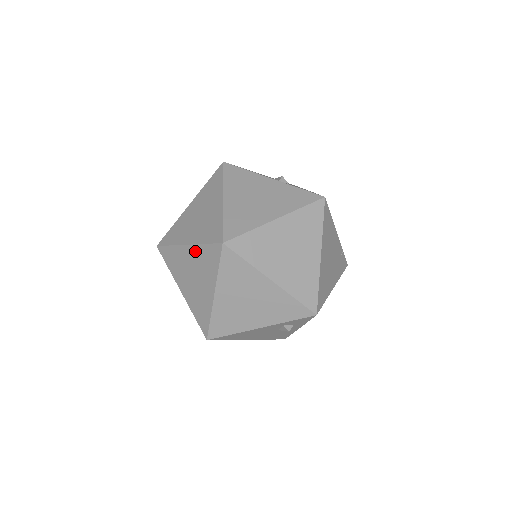
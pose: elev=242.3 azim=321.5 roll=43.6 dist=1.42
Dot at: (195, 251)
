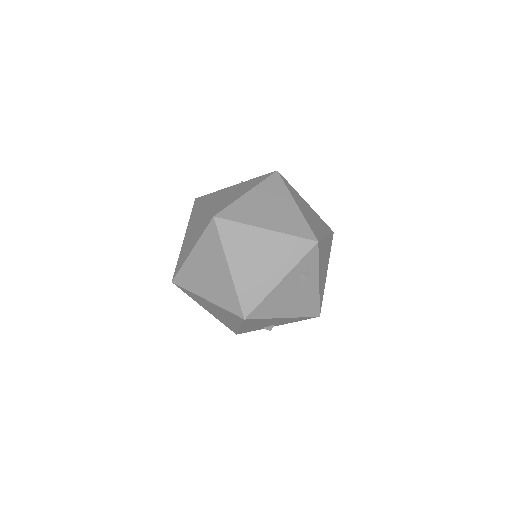
Dot at: (199, 248)
